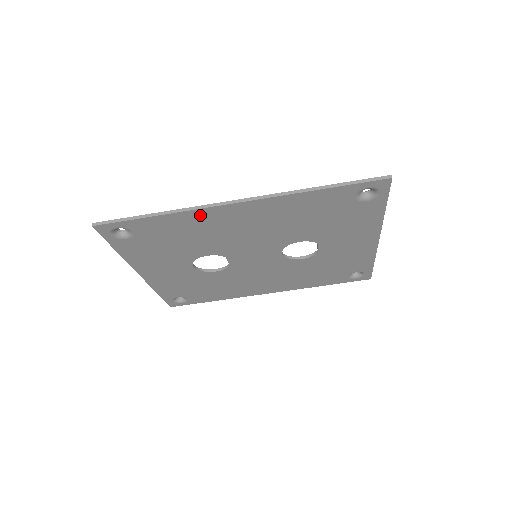
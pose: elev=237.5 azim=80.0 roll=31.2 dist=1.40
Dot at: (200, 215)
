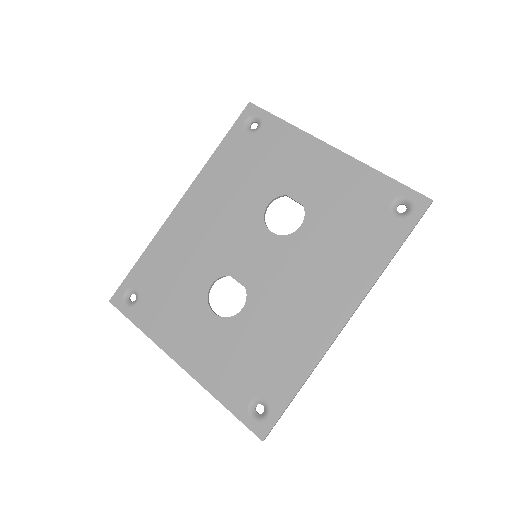
Dot at: (167, 234)
